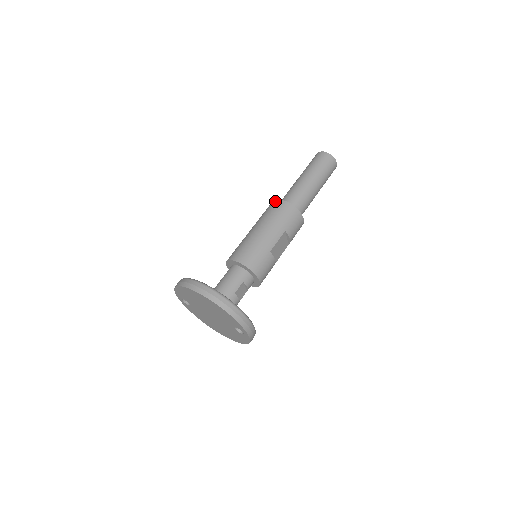
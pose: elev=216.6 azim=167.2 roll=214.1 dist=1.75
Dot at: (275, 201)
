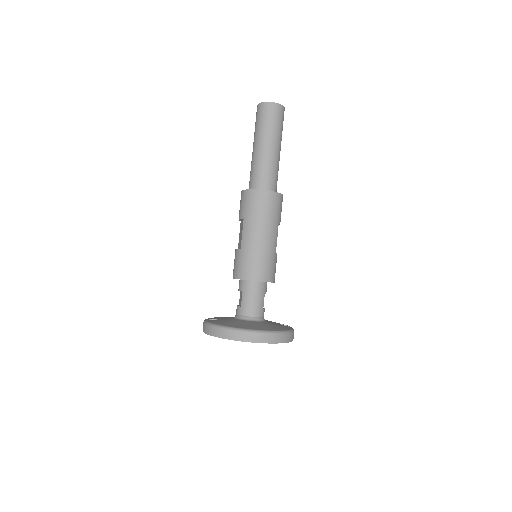
Dot at: (255, 192)
